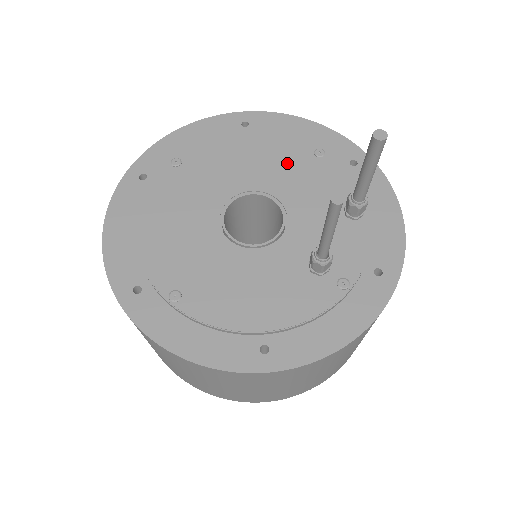
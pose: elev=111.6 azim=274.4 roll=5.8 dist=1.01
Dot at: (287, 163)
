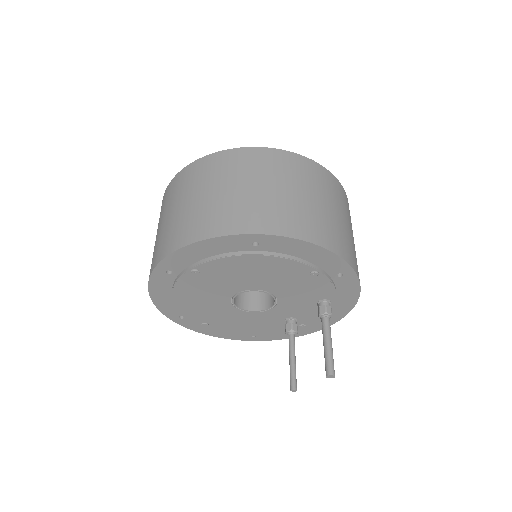
Dot at: (286, 278)
